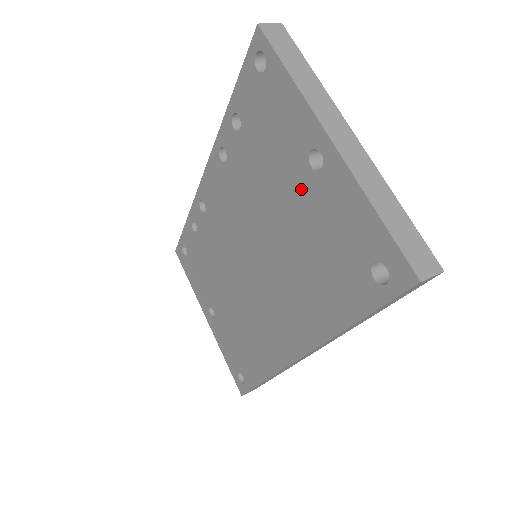
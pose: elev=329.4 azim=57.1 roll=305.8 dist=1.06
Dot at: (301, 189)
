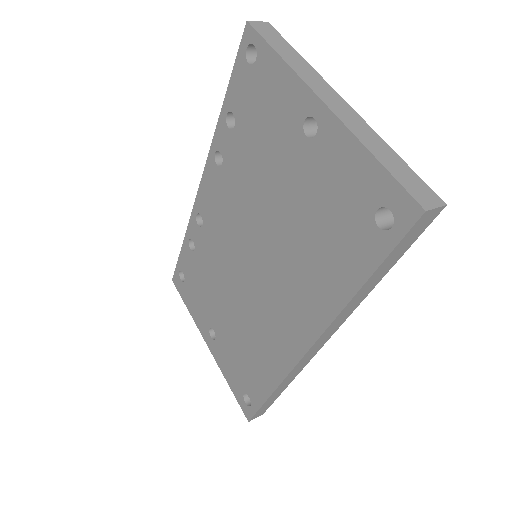
Dot at: (298, 162)
